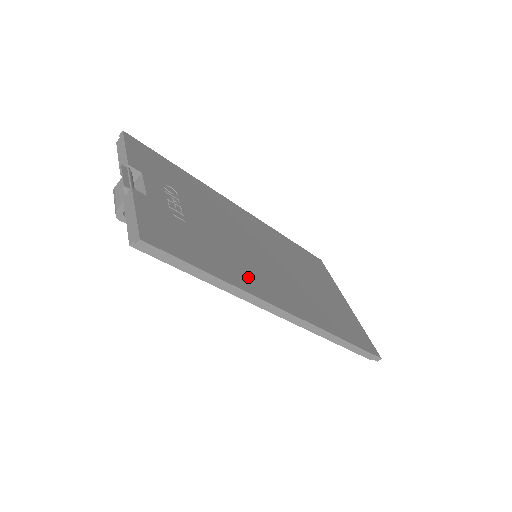
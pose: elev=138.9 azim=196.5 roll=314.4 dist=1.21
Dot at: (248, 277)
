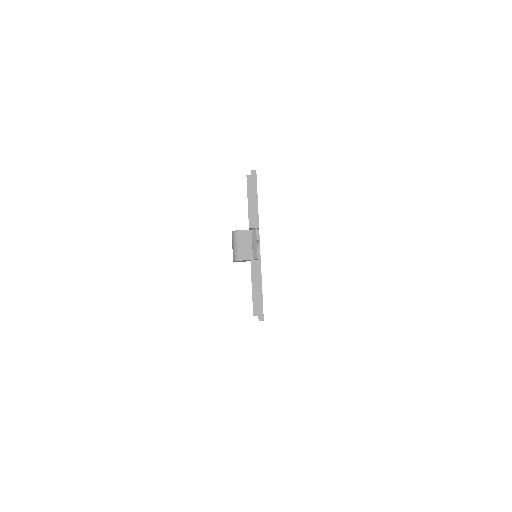
Dot at: occluded
